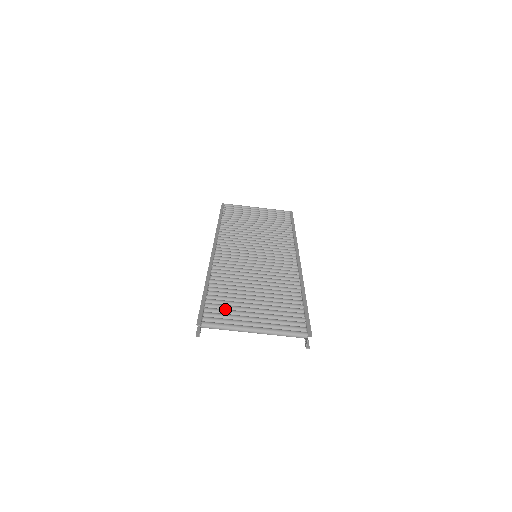
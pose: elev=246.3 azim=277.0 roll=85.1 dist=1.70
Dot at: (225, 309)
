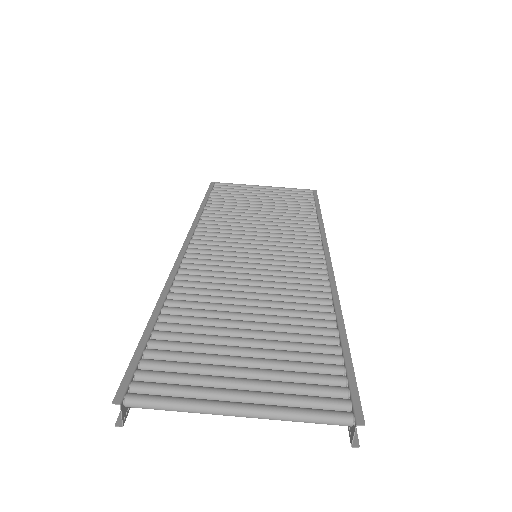
Dot at: (182, 361)
